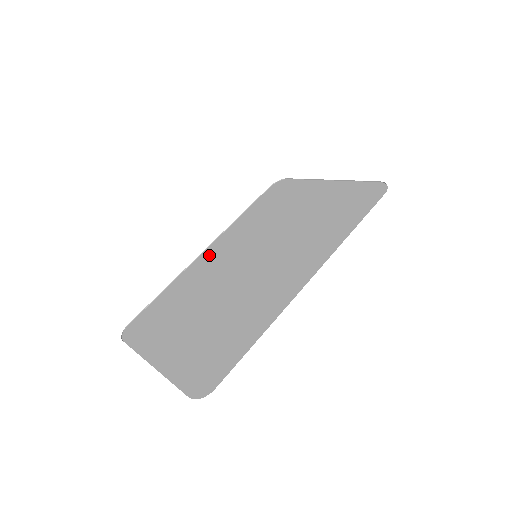
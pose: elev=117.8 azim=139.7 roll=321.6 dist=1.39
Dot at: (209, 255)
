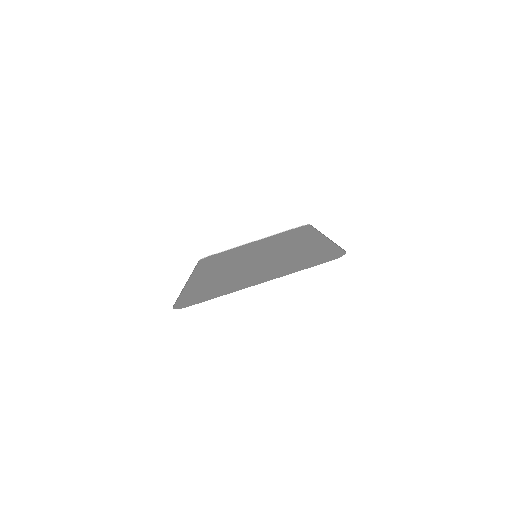
Dot at: (201, 276)
